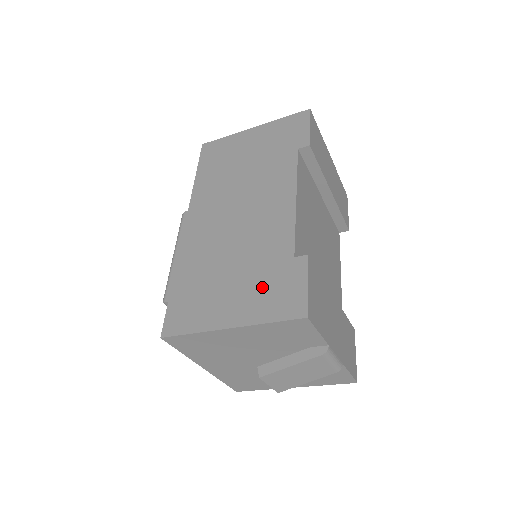
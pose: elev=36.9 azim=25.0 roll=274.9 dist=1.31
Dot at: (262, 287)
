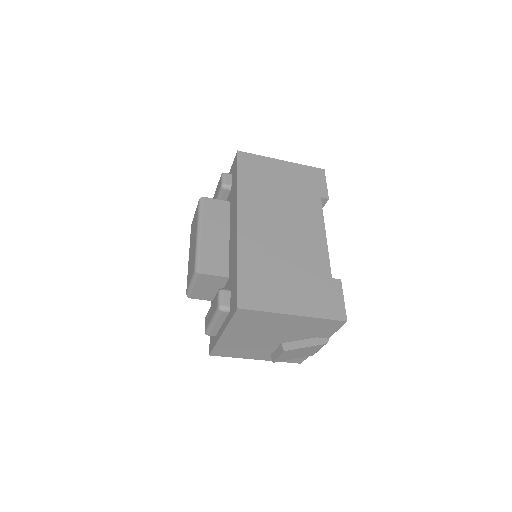
Dot at: (314, 292)
